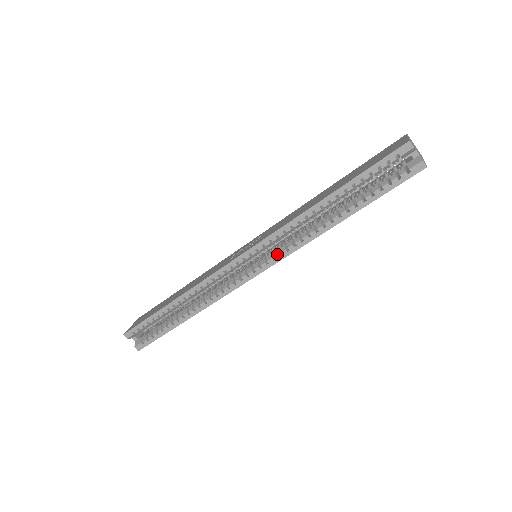
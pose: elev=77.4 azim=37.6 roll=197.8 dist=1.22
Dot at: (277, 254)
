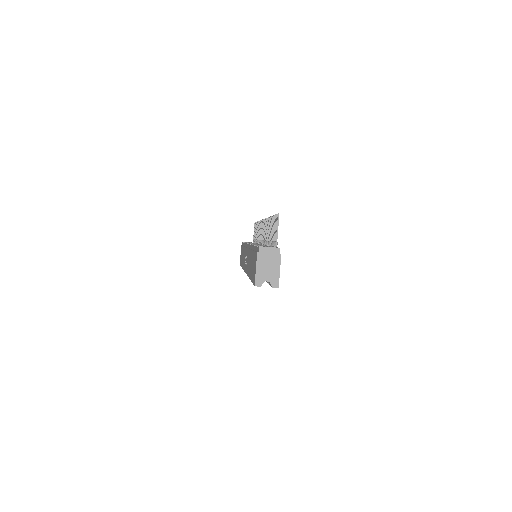
Dot at: occluded
